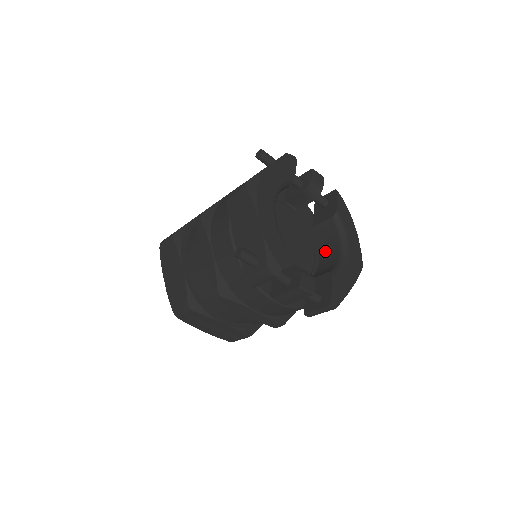
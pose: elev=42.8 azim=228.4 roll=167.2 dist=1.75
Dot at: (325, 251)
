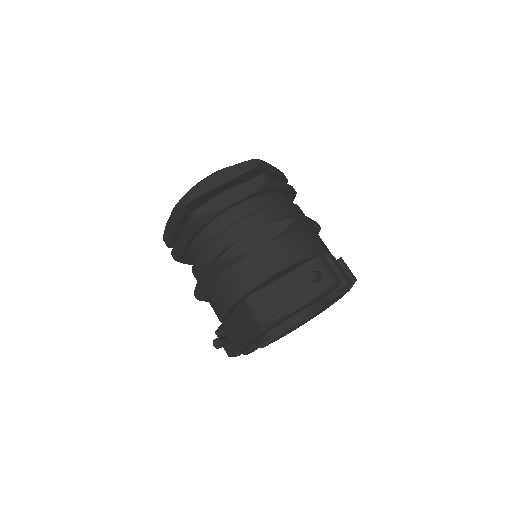
Dot at: occluded
